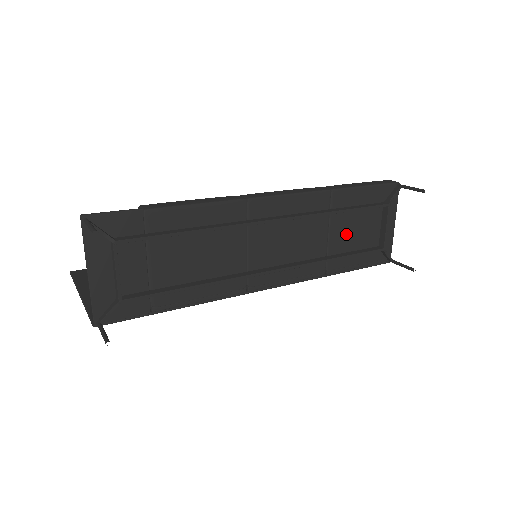
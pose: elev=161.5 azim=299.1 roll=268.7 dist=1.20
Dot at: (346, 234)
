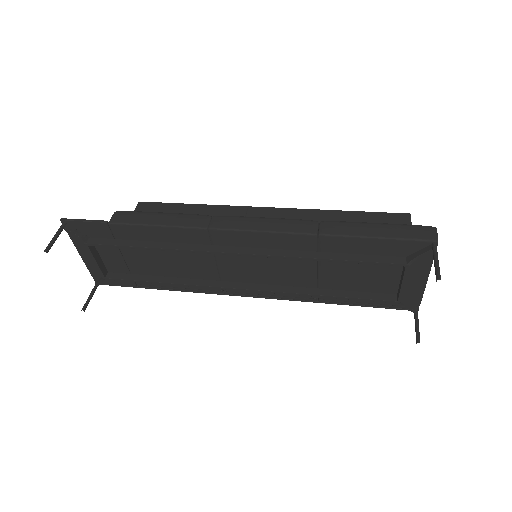
Dot at: (344, 275)
